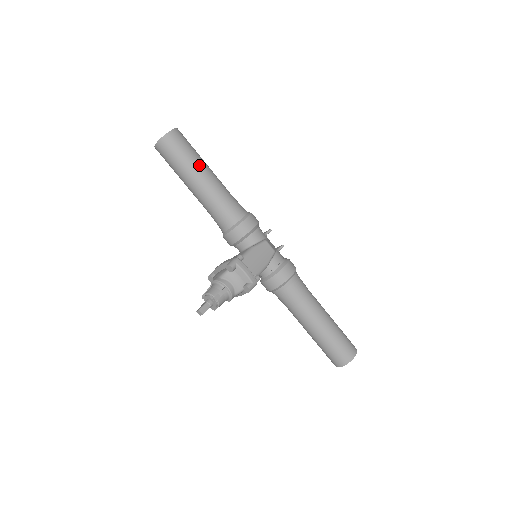
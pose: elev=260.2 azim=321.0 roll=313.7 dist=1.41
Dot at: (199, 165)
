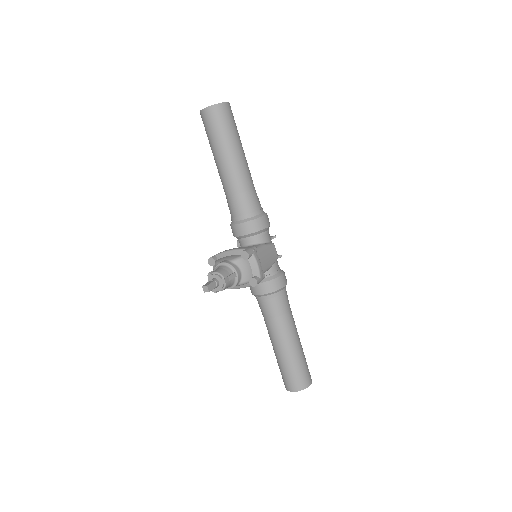
Dot at: (240, 147)
